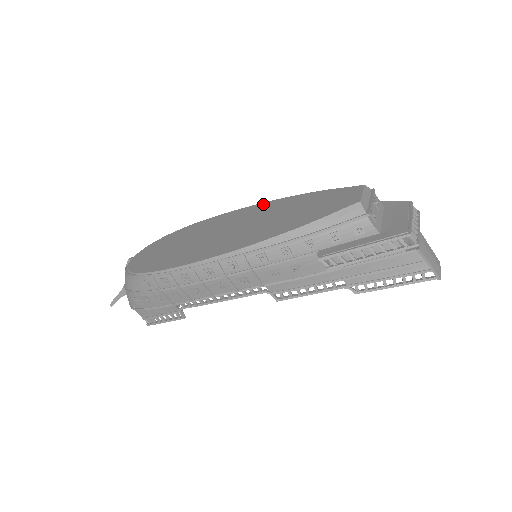
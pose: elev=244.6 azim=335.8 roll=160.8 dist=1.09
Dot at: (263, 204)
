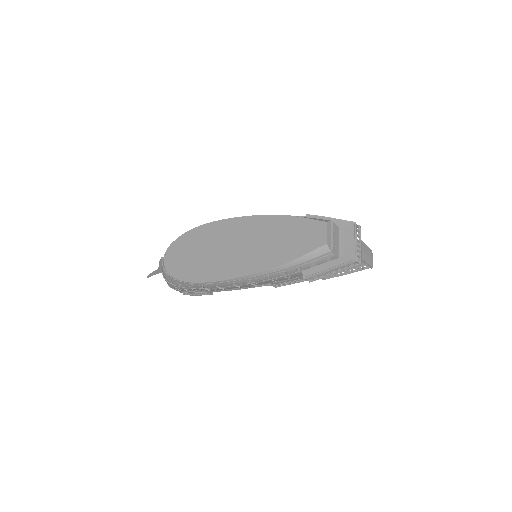
Dot at: (255, 218)
